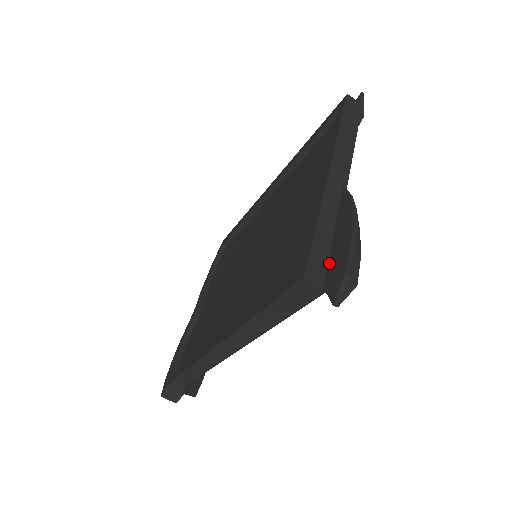
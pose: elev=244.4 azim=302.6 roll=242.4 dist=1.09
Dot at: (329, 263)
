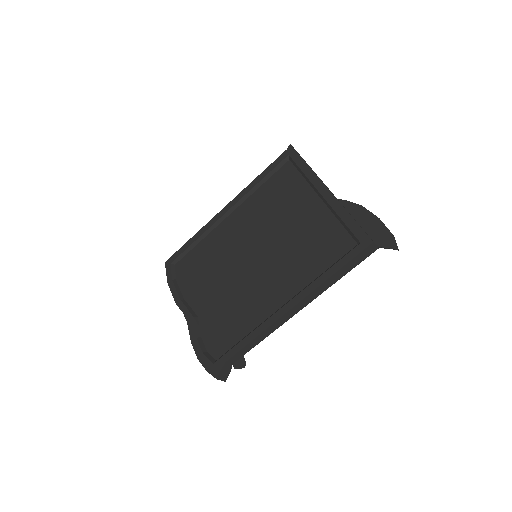
Dot at: (370, 235)
